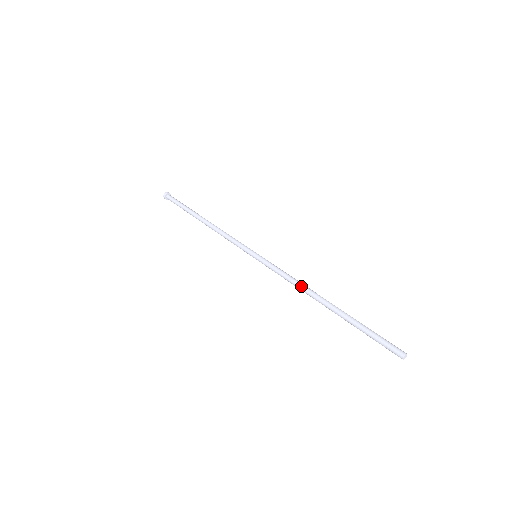
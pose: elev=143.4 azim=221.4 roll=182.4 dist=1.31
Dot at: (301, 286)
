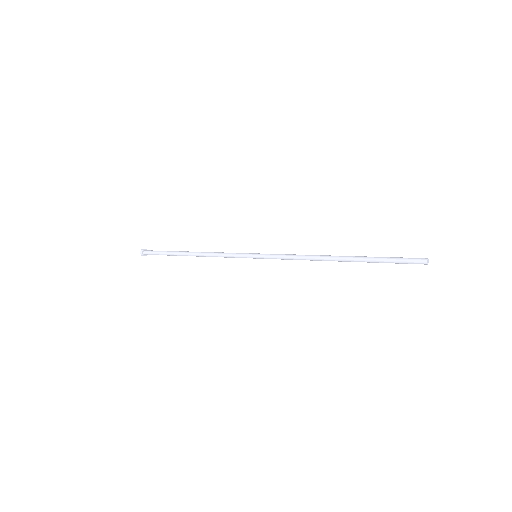
Dot at: (310, 257)
